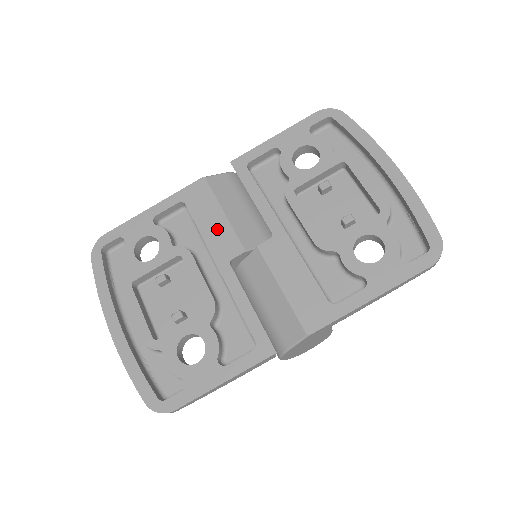
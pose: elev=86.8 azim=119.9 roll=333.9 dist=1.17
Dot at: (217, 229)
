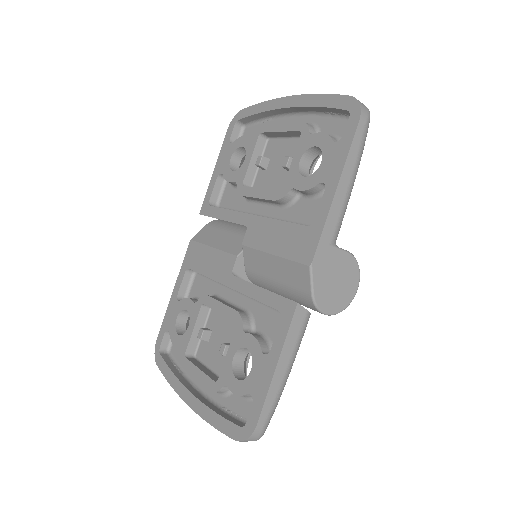
Dot at: (213, 262)
